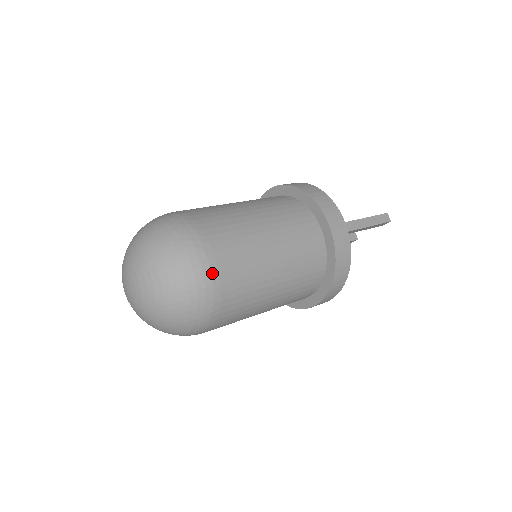
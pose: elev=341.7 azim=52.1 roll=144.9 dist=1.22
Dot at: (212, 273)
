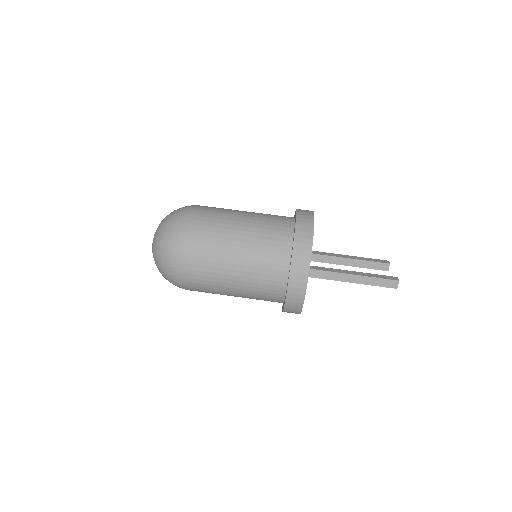
Dot at: (181, 274)
